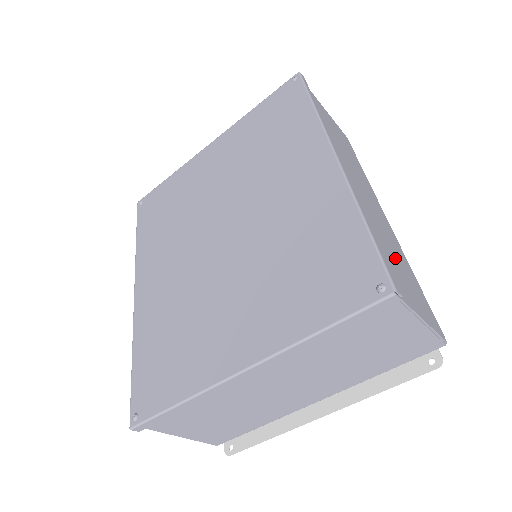
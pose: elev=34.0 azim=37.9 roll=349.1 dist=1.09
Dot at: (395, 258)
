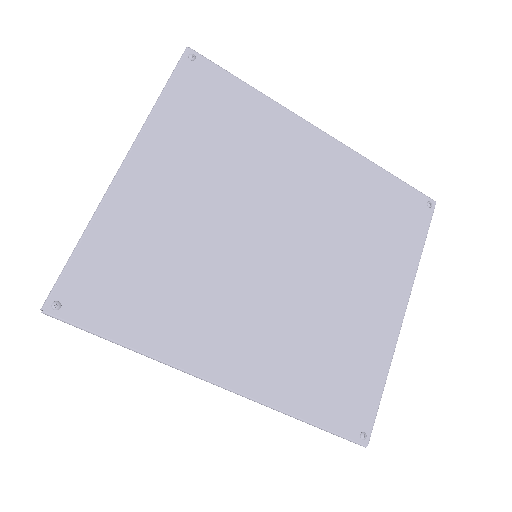
Dot at: occluded
